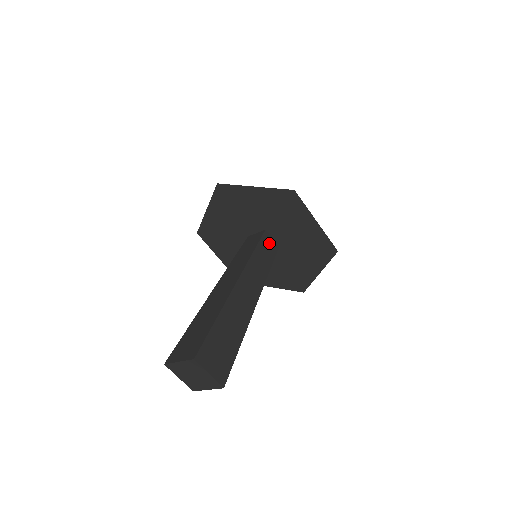
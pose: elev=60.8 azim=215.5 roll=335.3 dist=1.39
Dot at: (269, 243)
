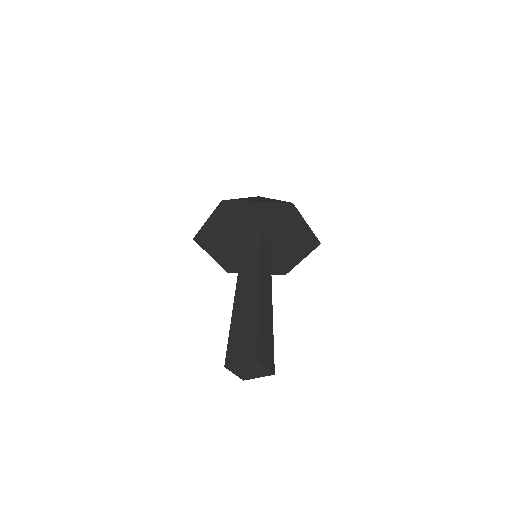
Dot at: (265, 243)
